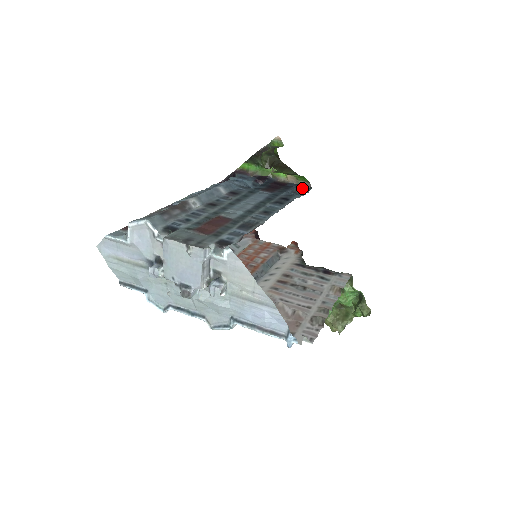
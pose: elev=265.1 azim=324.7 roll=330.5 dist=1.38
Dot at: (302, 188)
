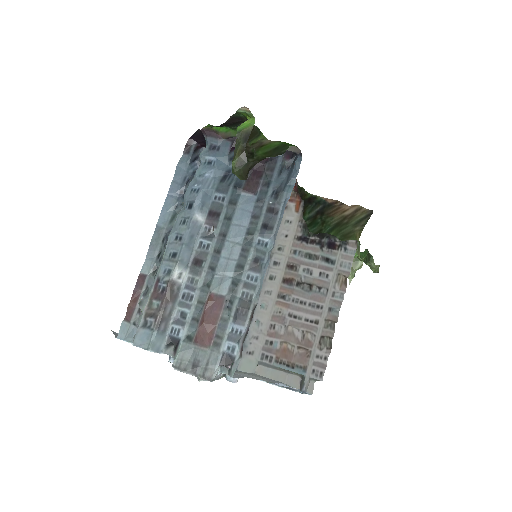
Dot at: (290, 154)
